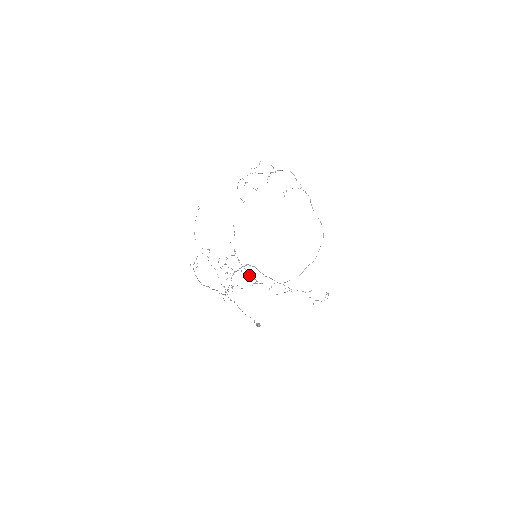
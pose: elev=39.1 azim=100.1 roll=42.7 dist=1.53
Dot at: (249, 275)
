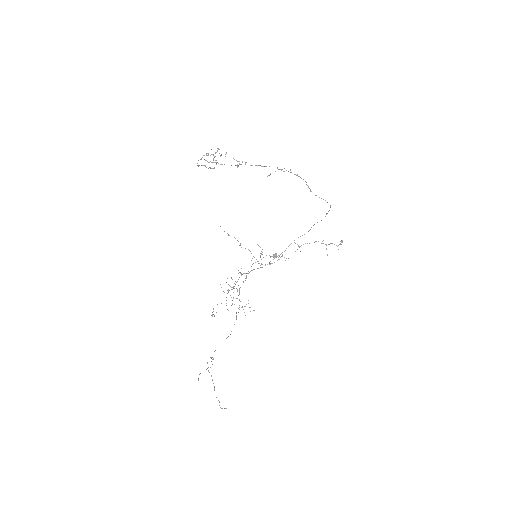
Dot at: occluded
